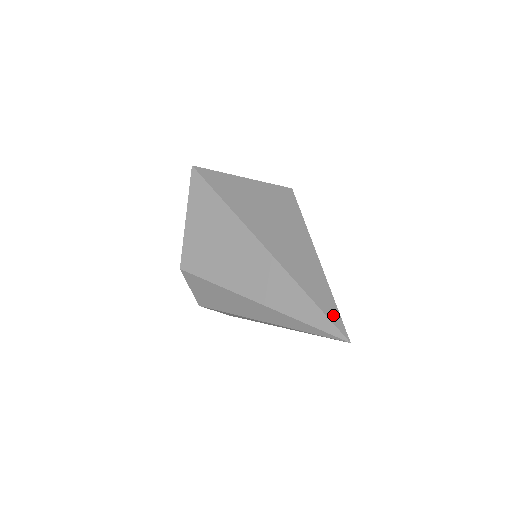
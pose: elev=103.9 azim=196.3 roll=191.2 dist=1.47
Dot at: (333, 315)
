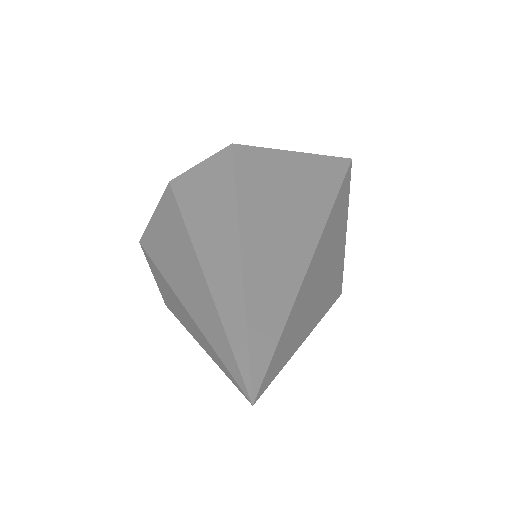
Dot at: (275, 364)
